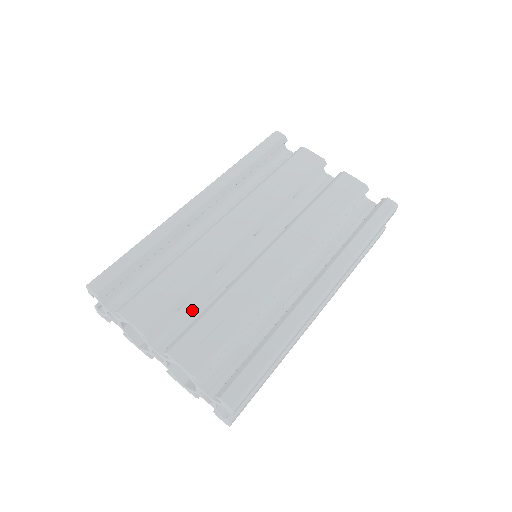
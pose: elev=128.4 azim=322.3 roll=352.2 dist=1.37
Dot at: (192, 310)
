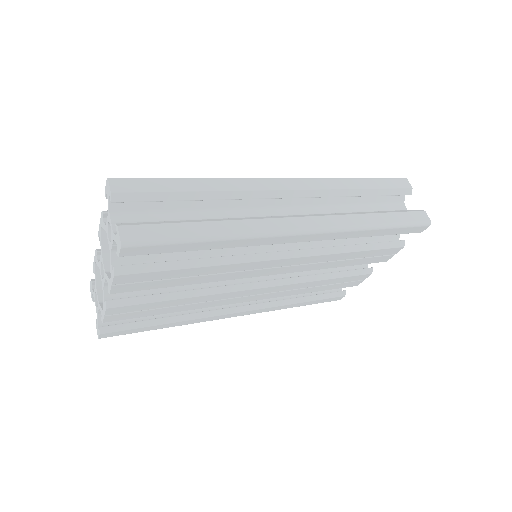
Dot at: occluded
